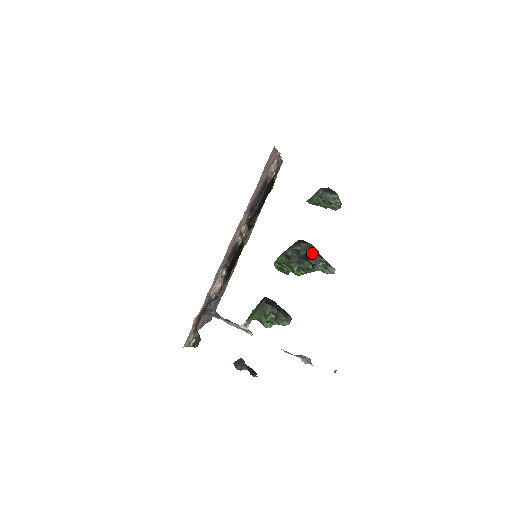
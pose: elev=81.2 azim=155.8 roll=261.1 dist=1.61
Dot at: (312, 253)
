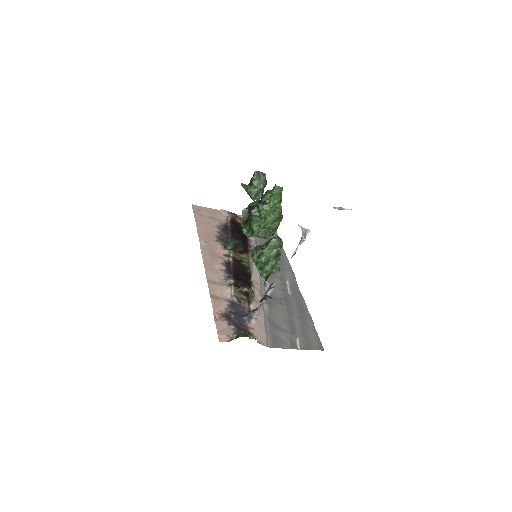
Dot at: occluded
